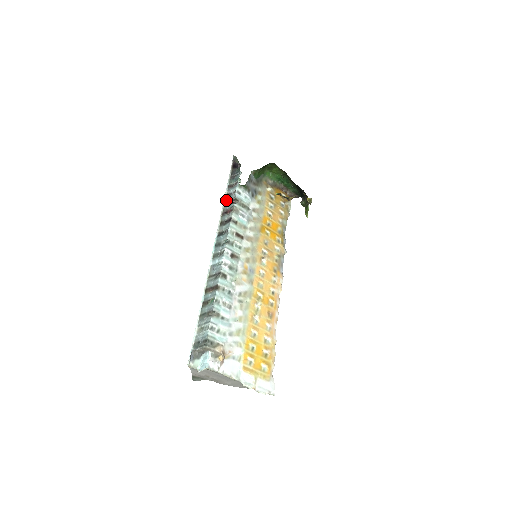
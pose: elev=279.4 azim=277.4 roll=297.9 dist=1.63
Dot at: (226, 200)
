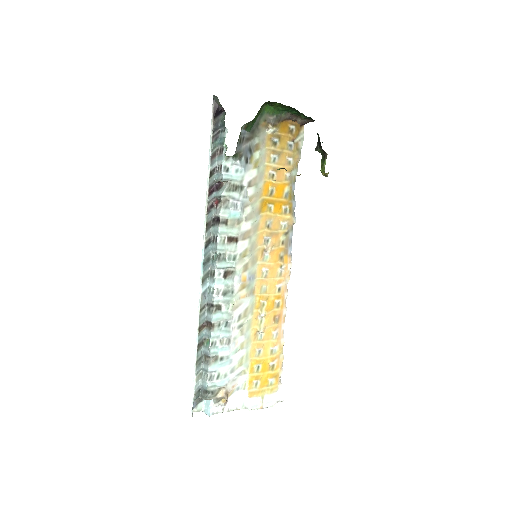
Dot at: (210, 184)
